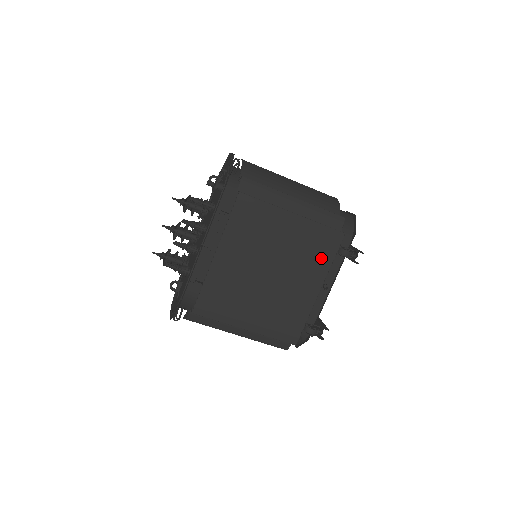
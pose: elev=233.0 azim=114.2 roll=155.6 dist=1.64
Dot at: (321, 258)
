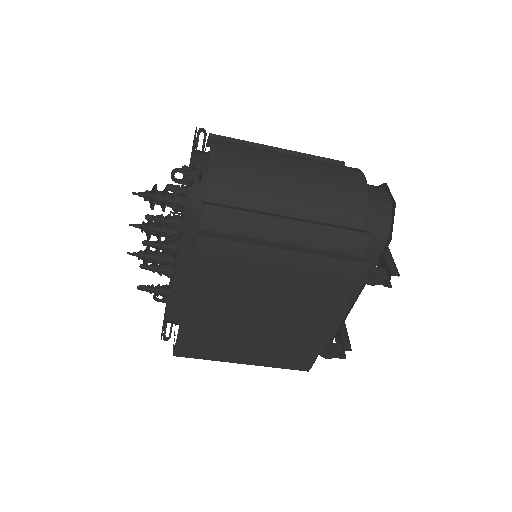
Dot at: (333, 295)
